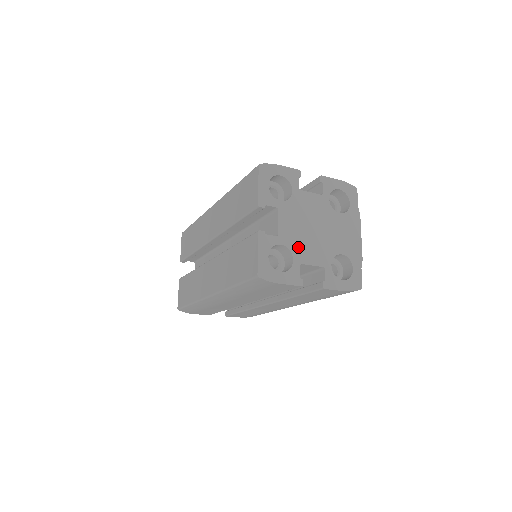
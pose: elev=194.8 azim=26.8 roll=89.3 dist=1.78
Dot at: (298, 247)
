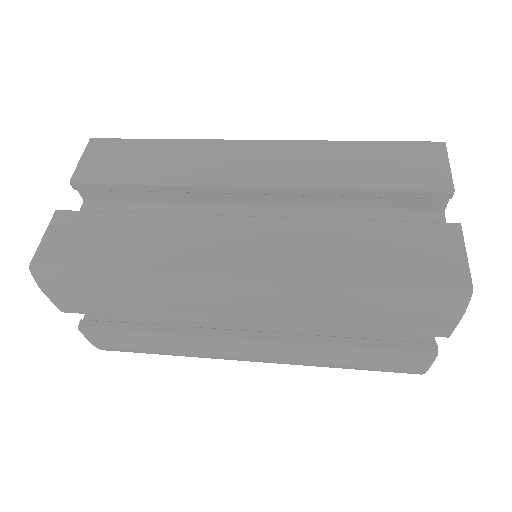
Dot at: occluded
